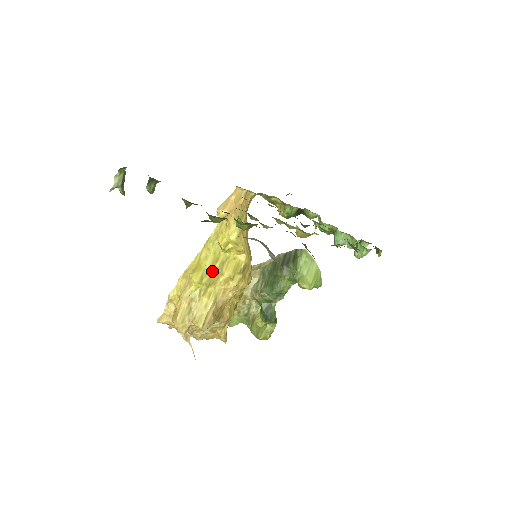
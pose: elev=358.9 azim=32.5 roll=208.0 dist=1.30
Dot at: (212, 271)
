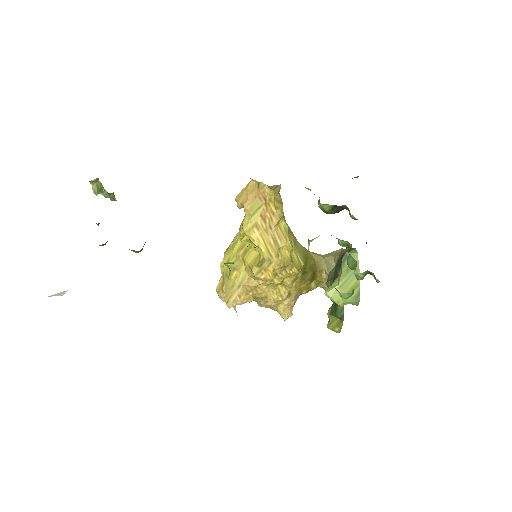
Dot at: (237, 256)
